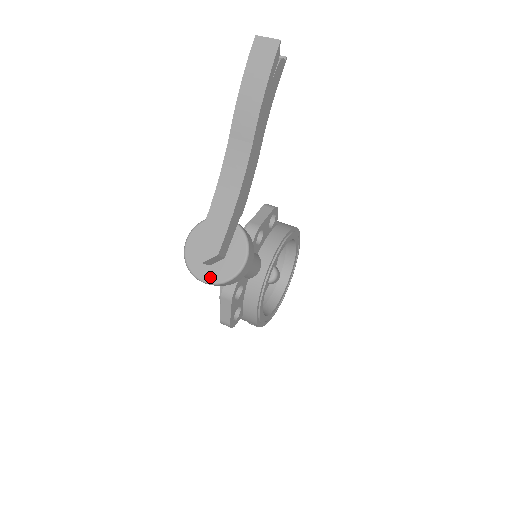
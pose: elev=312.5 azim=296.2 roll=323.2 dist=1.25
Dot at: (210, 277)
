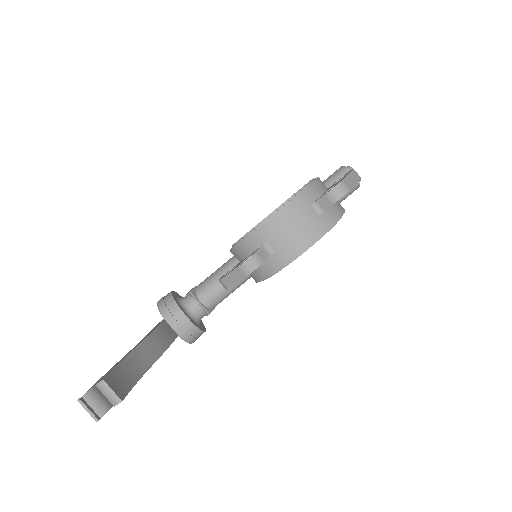
Dot at: occluded
